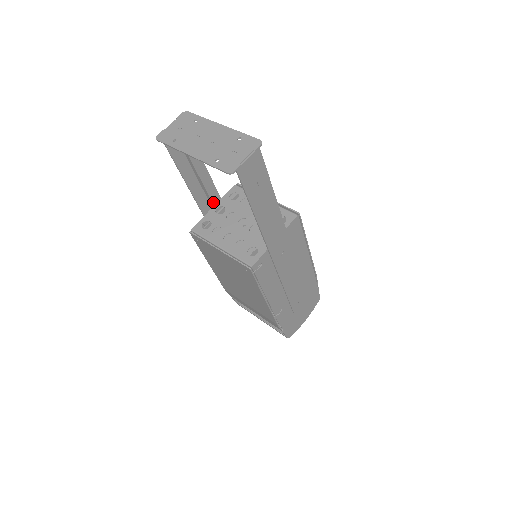
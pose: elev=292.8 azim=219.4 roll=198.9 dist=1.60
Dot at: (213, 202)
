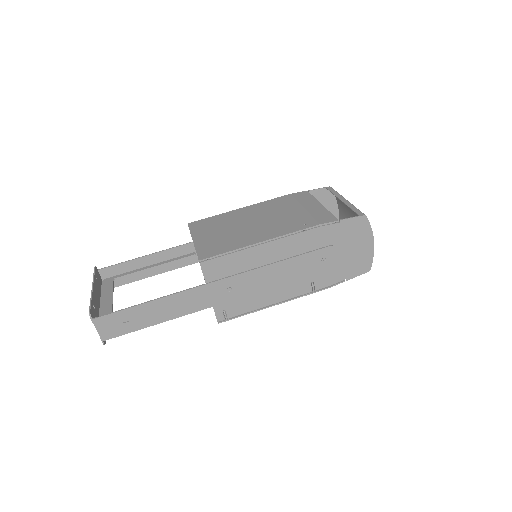
Dot at: (193, 250)
